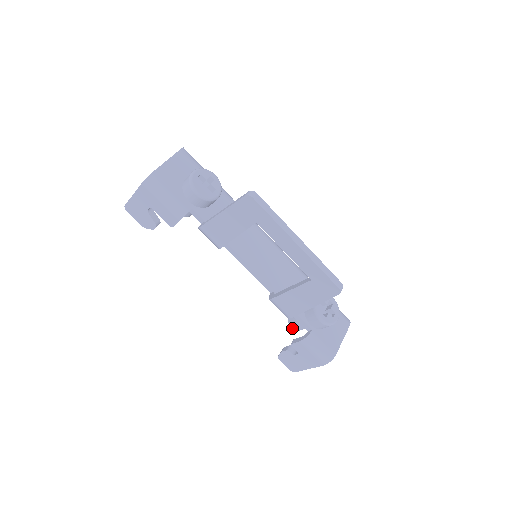
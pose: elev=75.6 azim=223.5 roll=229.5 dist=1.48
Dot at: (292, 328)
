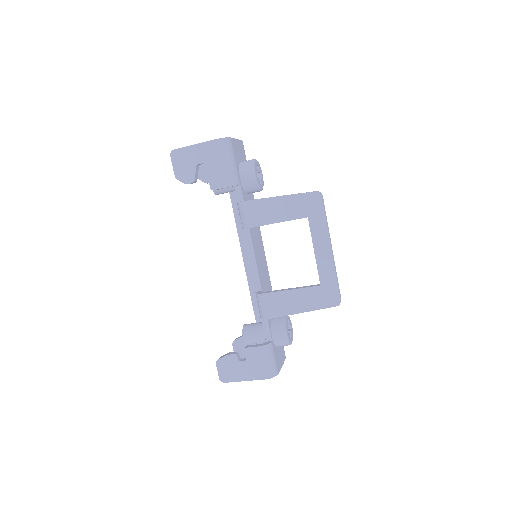
Dot at: (244, 338)
